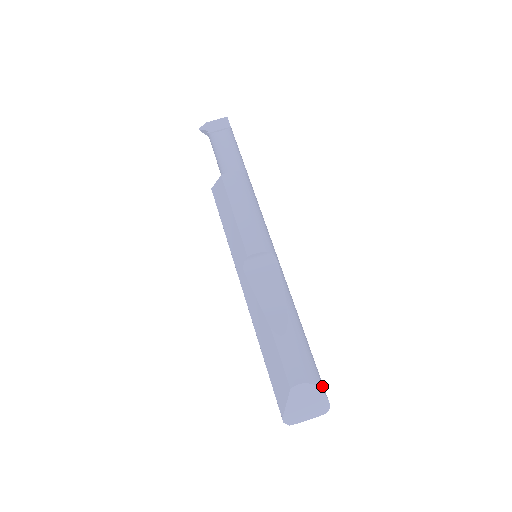
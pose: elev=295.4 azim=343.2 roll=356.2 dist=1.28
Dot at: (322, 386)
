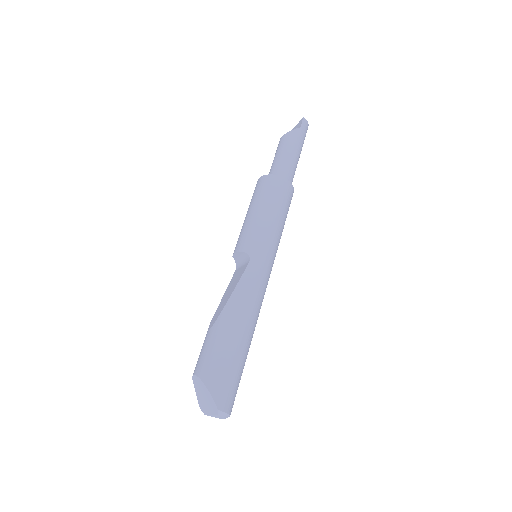
Dot at: (212, 385)
